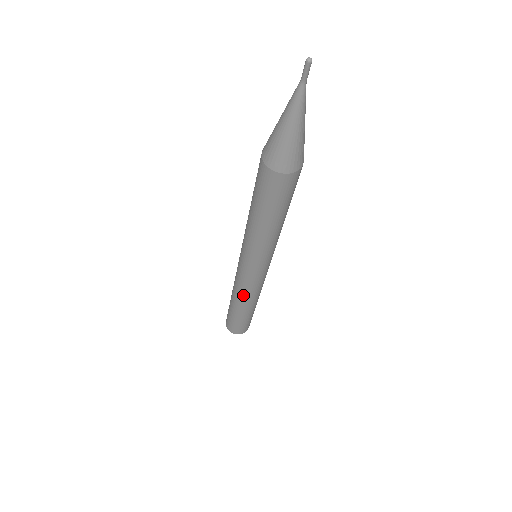
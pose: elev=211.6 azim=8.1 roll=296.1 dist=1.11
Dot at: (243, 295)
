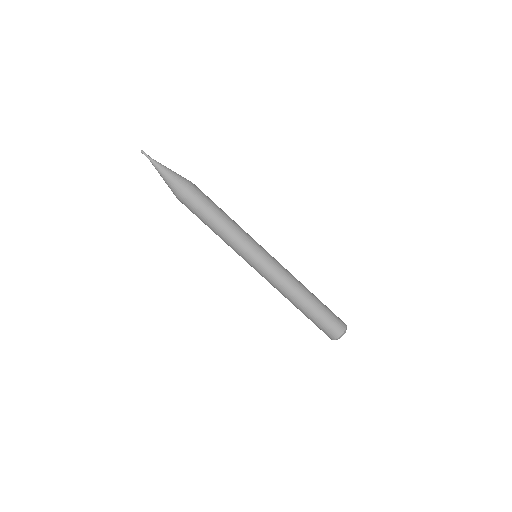
Dot at: (289, 281)
